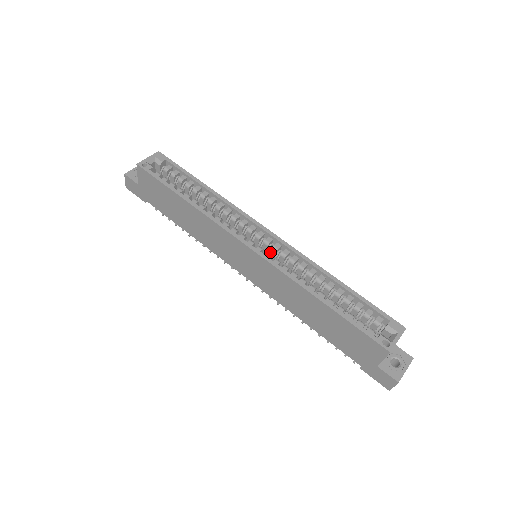
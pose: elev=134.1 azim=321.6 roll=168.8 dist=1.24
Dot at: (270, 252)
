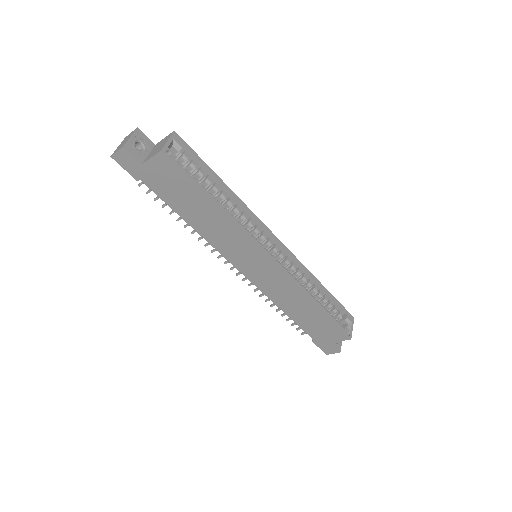
Dot at: occluded
